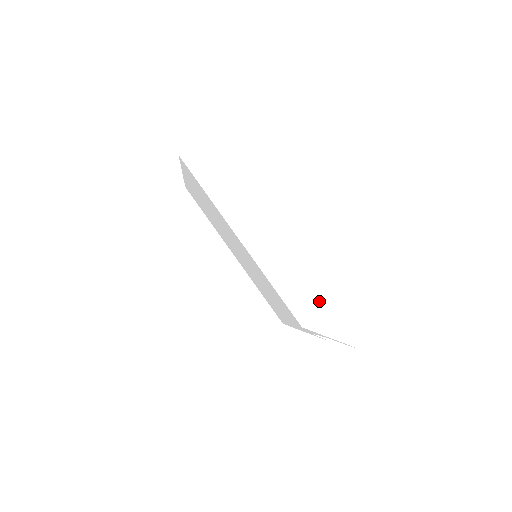
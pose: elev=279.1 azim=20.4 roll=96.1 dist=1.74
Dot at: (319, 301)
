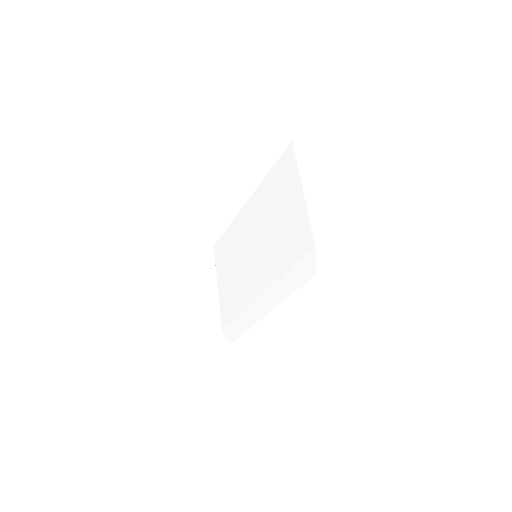
Dot at: (247, 328)
